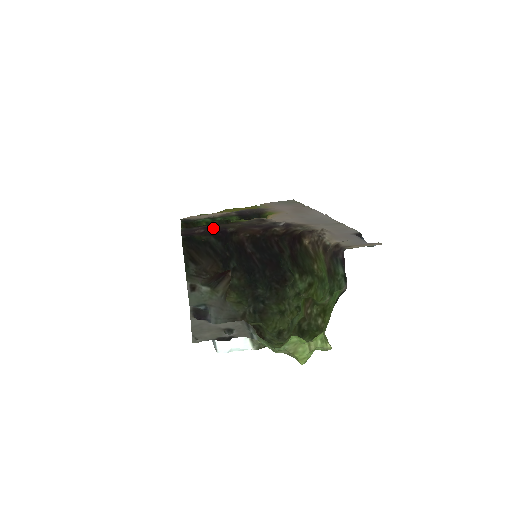
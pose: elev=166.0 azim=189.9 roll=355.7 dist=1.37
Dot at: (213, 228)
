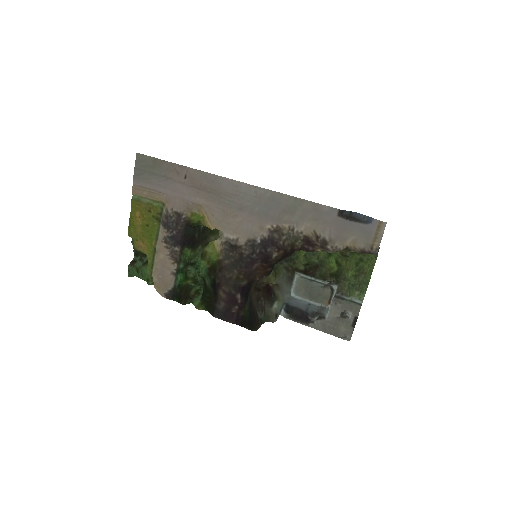
Dot at: (238, 299)
